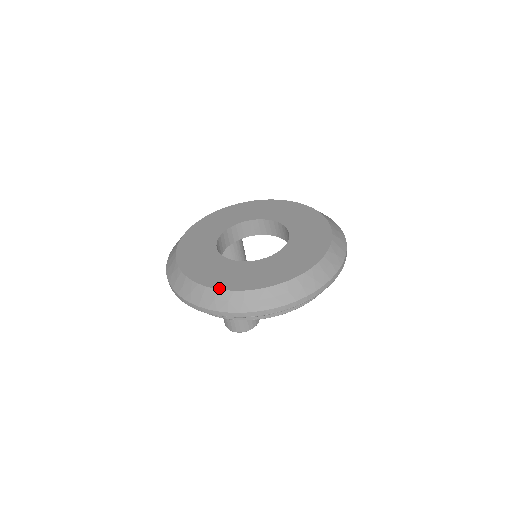
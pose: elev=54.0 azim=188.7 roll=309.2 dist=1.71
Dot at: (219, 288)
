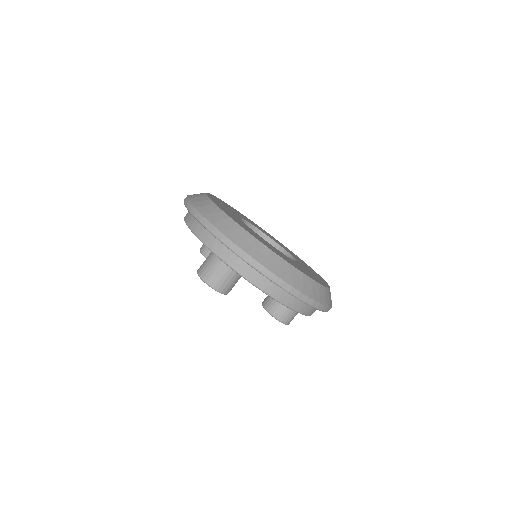
Dot at: (241, 226)
